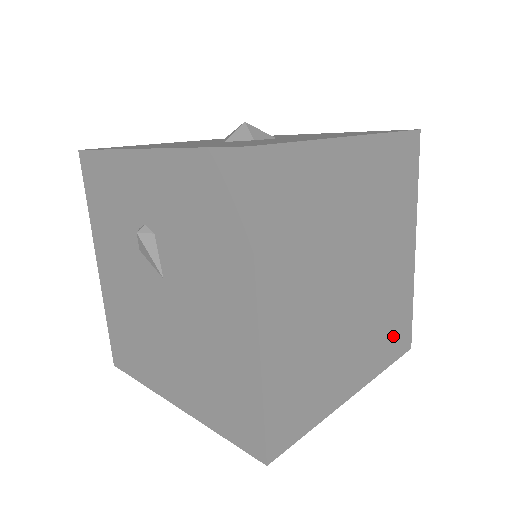
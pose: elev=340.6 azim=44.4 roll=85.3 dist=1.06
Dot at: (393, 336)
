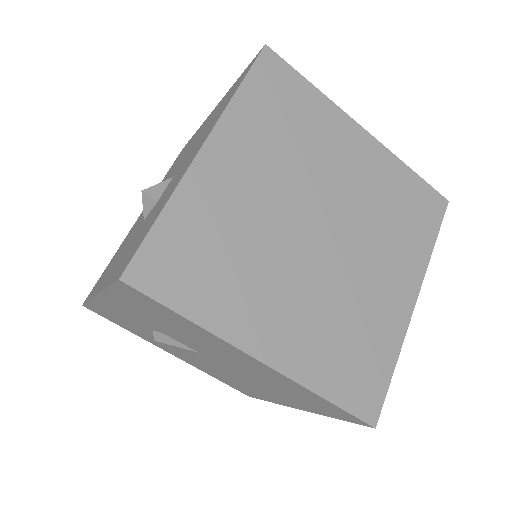
Dot at: (415, 217)
